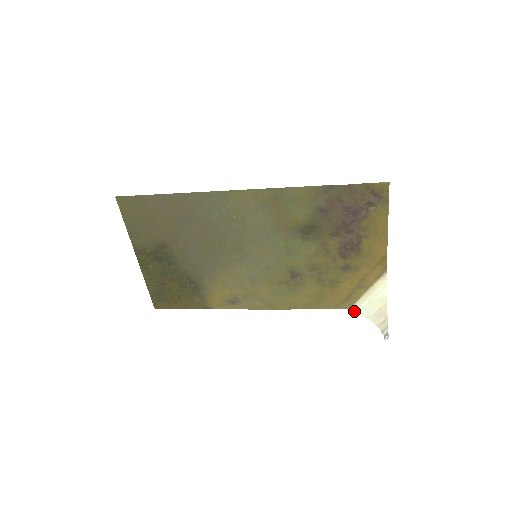
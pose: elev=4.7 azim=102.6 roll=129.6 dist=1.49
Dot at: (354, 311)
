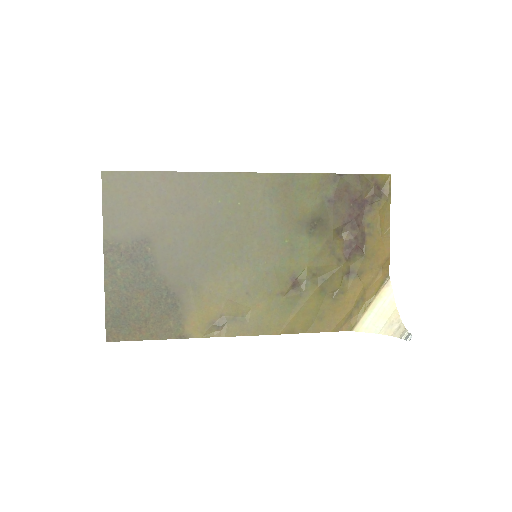
Dot at: (358, 331)
